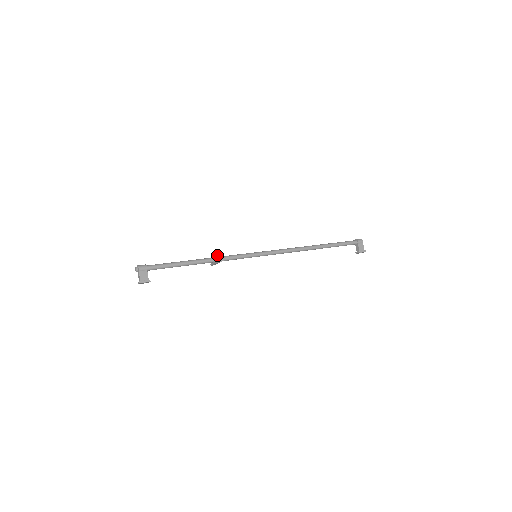
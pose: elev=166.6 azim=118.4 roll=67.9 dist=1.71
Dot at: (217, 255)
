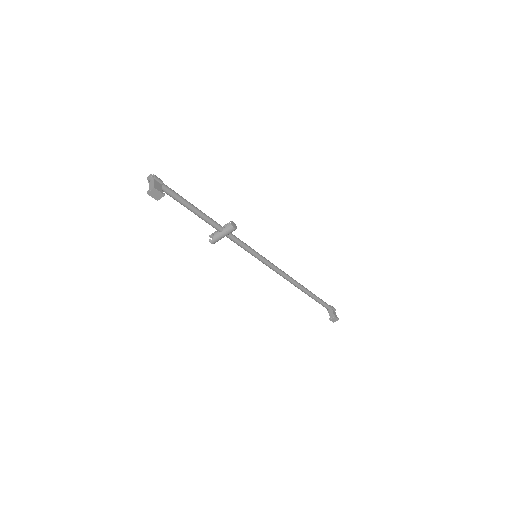
Dot at: (230, 221)
